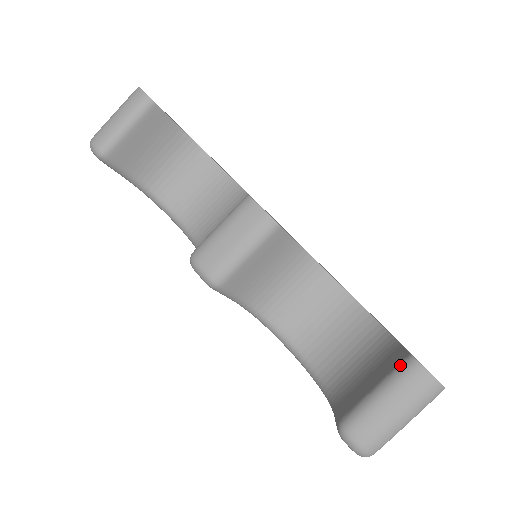
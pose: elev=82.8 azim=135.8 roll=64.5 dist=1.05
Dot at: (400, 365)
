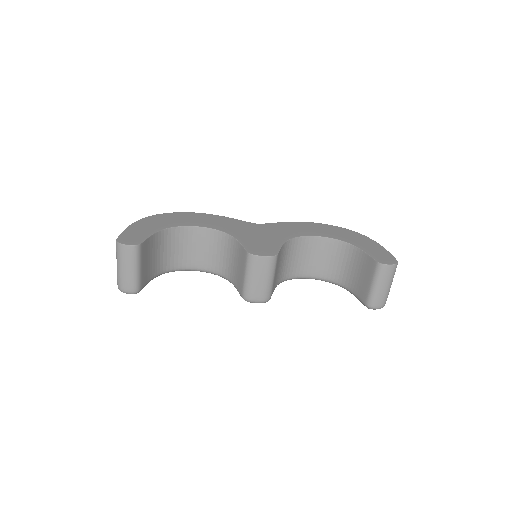
Dot at: (376, 269)
